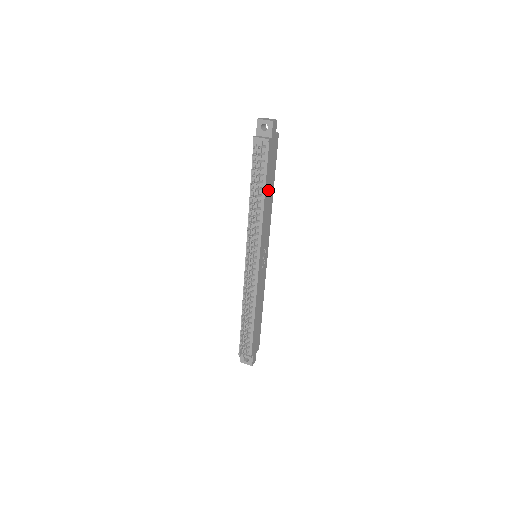
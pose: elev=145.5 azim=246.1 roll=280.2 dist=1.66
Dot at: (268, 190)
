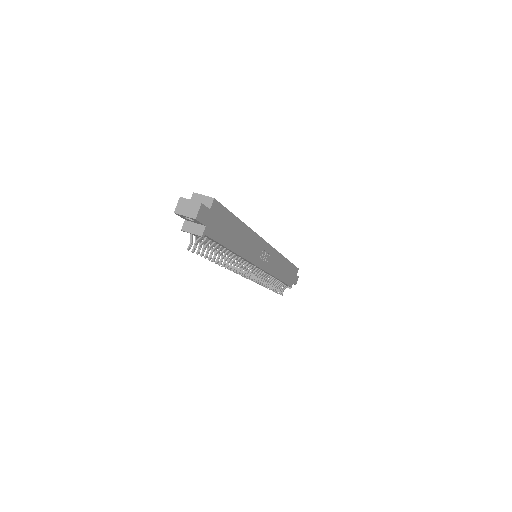
Dot at: (235, 239)
